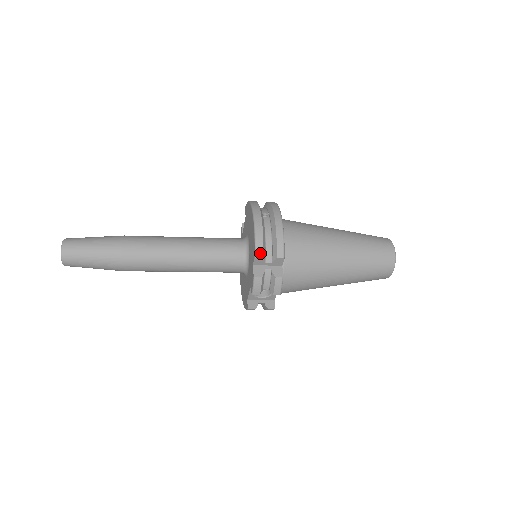
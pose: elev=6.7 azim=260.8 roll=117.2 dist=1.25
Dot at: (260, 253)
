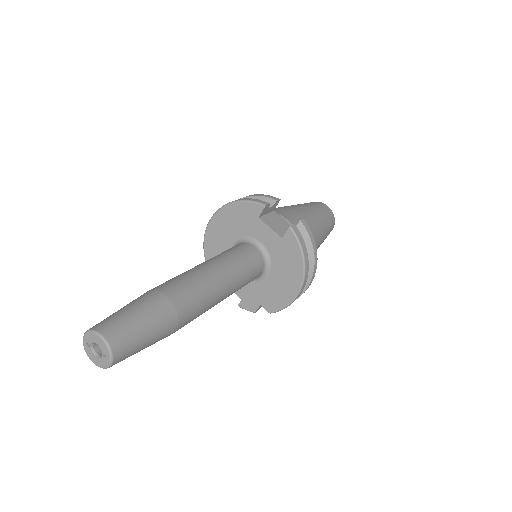
Dot at: (276, 311)
